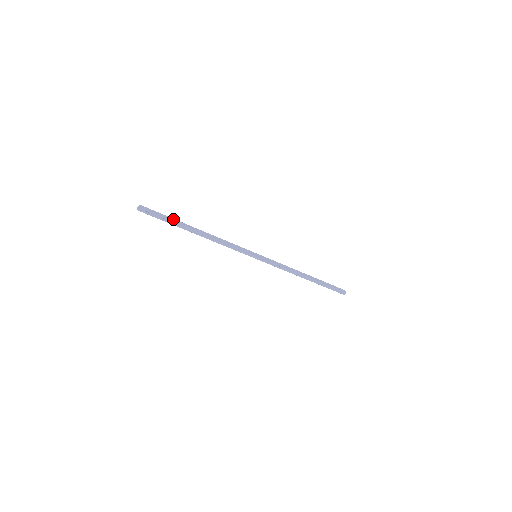
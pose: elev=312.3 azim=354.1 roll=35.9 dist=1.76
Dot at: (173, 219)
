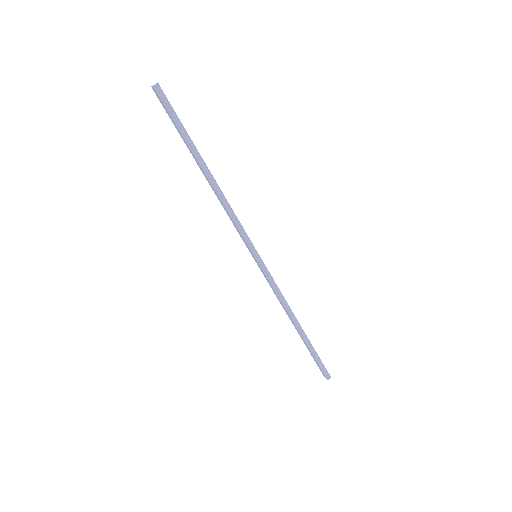
Dot at: (186, 134)
